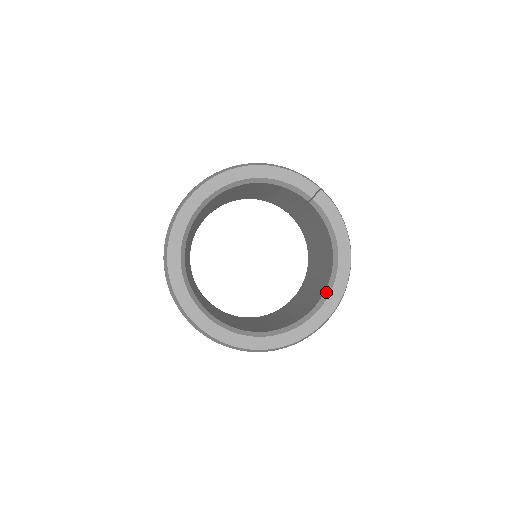
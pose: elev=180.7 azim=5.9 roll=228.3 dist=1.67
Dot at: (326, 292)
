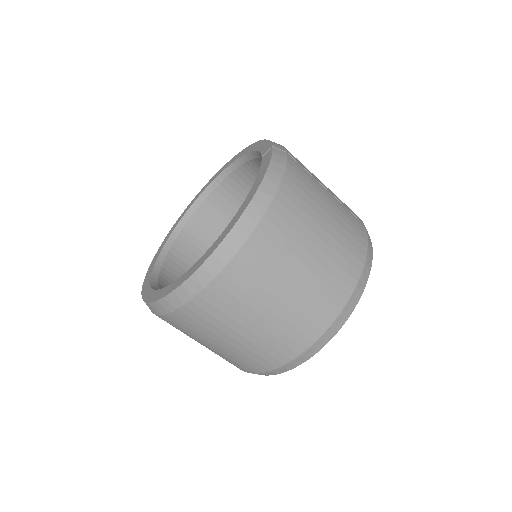
Dot at: occluded
